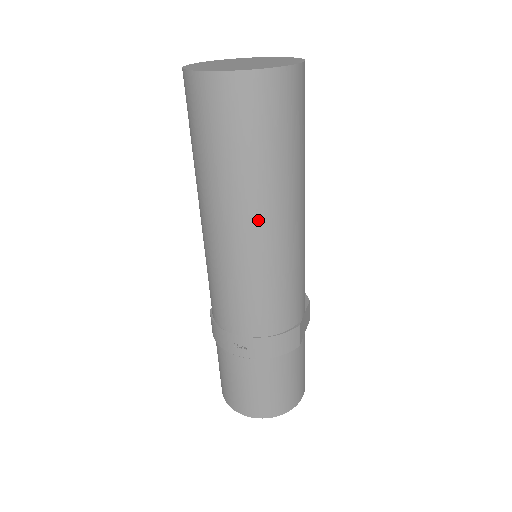
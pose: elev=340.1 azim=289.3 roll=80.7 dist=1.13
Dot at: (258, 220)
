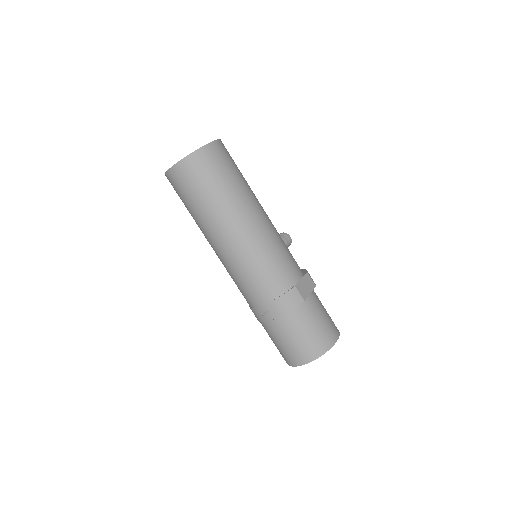
Dot at: (228, 229)
